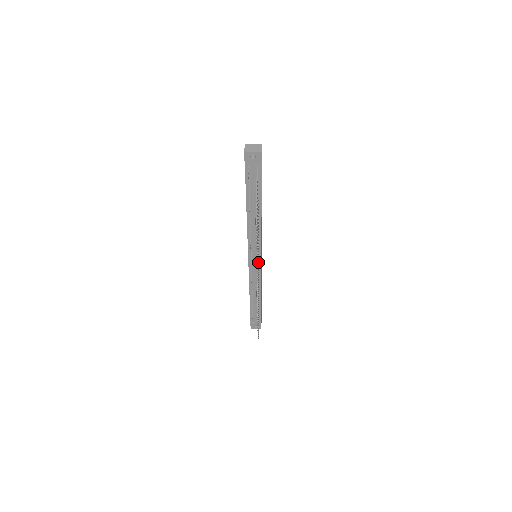
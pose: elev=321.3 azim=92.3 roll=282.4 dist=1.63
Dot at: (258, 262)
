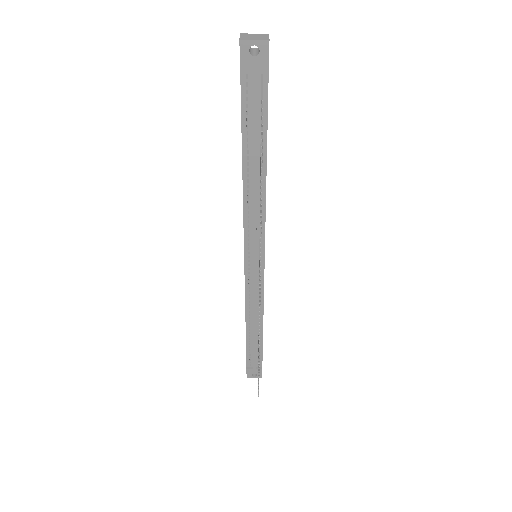
Dot at: occluded
